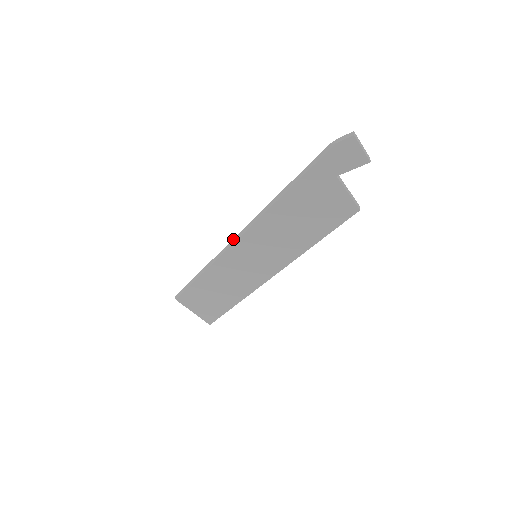
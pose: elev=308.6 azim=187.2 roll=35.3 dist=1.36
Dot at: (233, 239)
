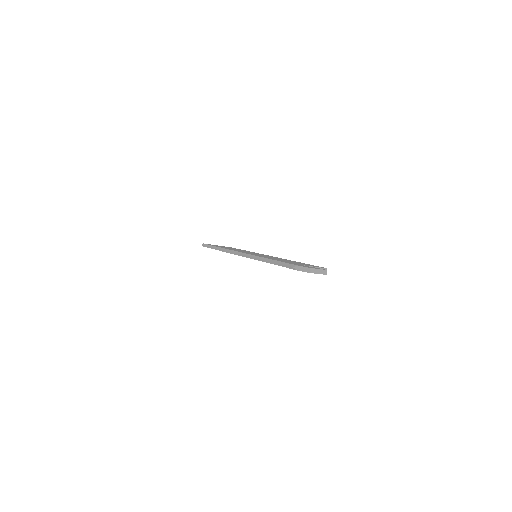
Dot at: (236, 253)
